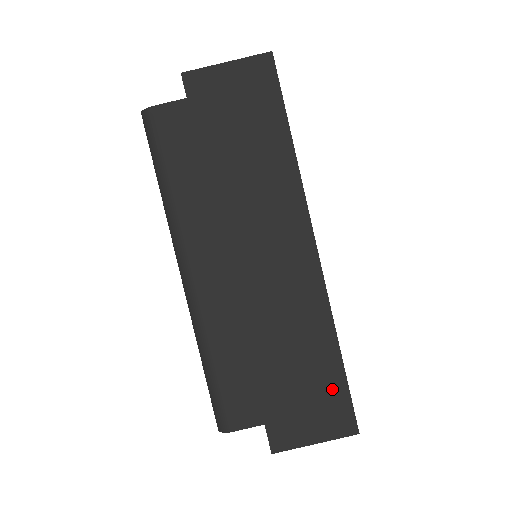
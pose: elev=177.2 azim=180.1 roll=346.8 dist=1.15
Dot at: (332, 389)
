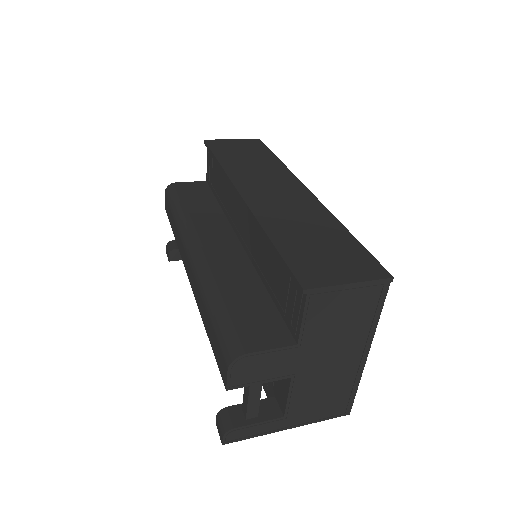
Dot at: (351, 250)
